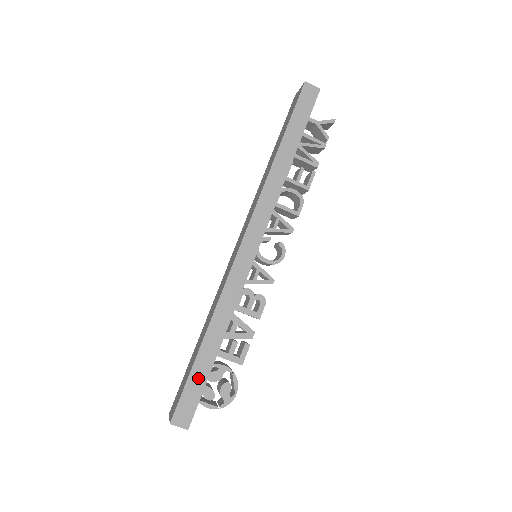
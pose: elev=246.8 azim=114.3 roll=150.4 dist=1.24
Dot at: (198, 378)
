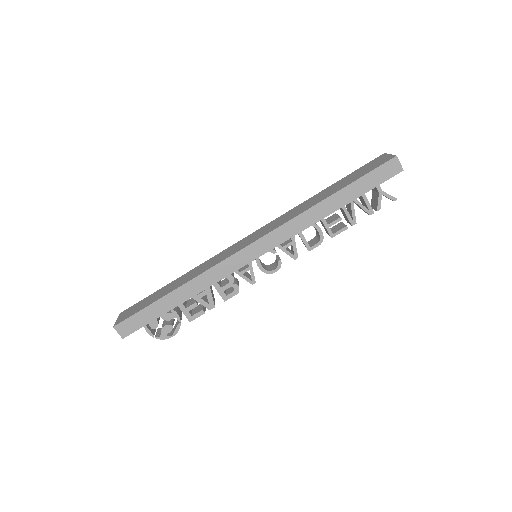
Dot at: (152, 312)
